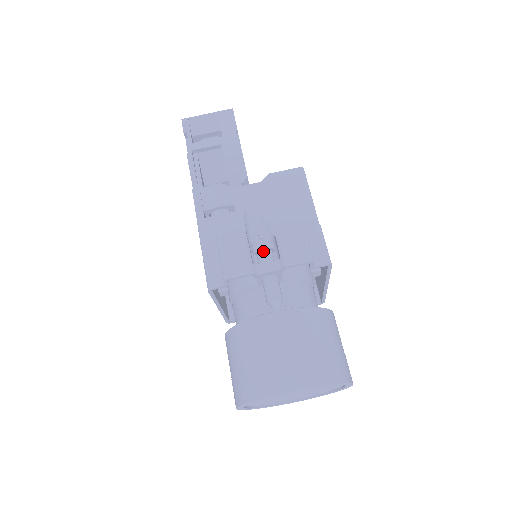
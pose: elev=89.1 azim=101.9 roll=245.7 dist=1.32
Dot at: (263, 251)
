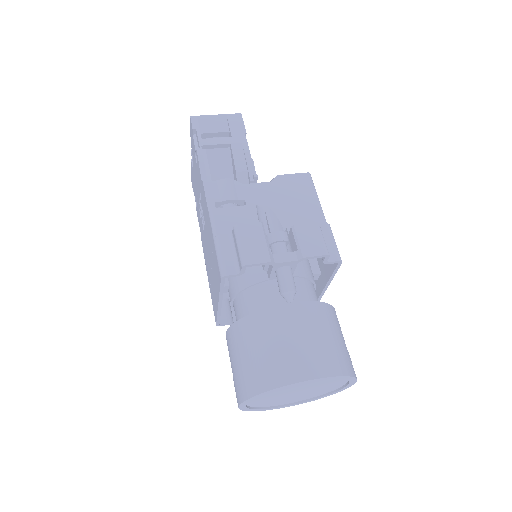
Dot at: (279, 243)
